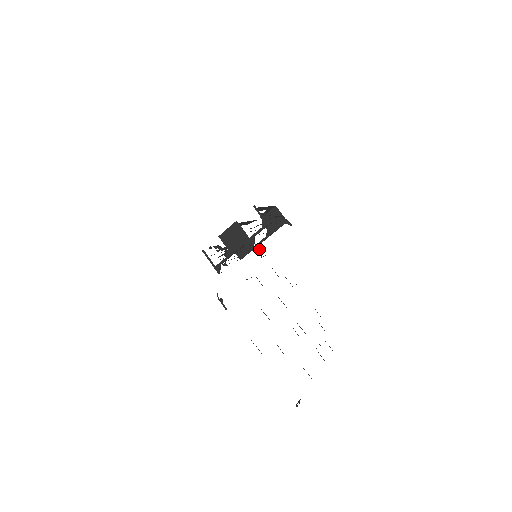
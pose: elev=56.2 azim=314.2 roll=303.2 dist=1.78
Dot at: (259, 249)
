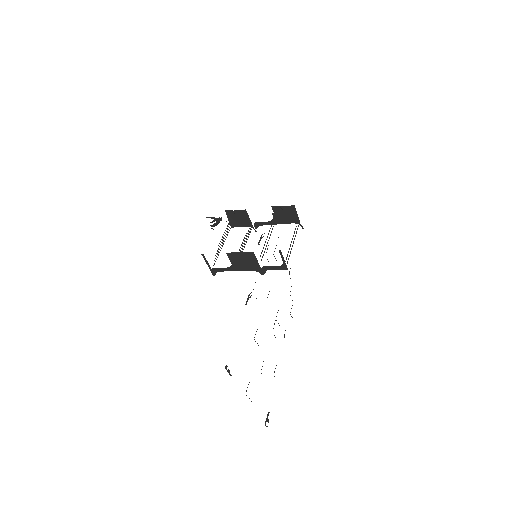
Dot at: (257, 227)
